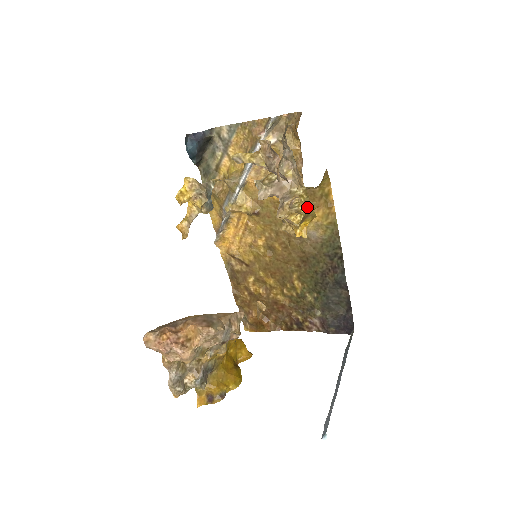
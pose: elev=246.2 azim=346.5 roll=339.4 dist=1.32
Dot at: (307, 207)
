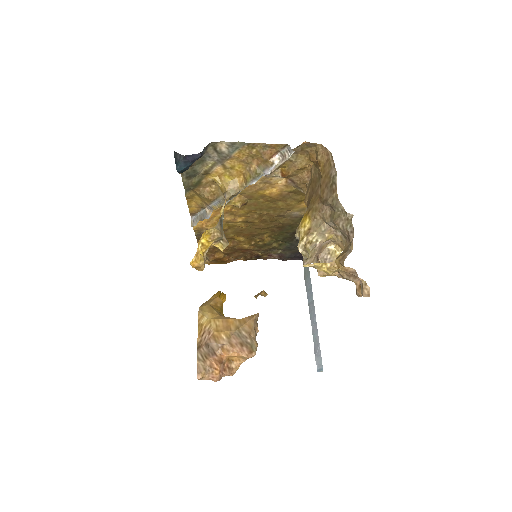
Dot at: occluded
